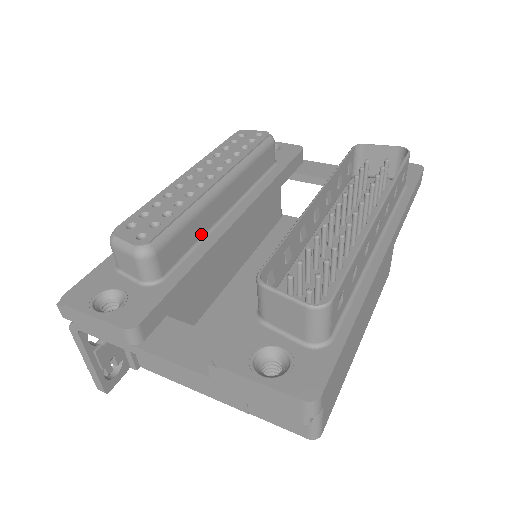
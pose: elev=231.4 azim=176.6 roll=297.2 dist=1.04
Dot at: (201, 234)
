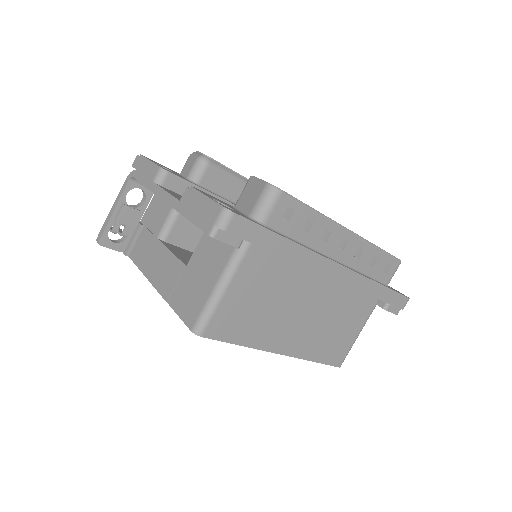
Dot at: occluded
